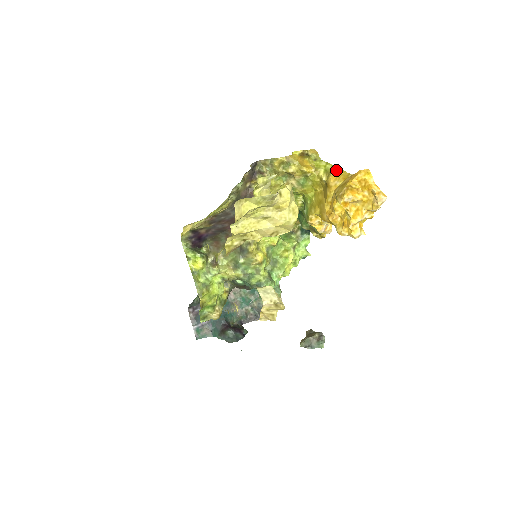
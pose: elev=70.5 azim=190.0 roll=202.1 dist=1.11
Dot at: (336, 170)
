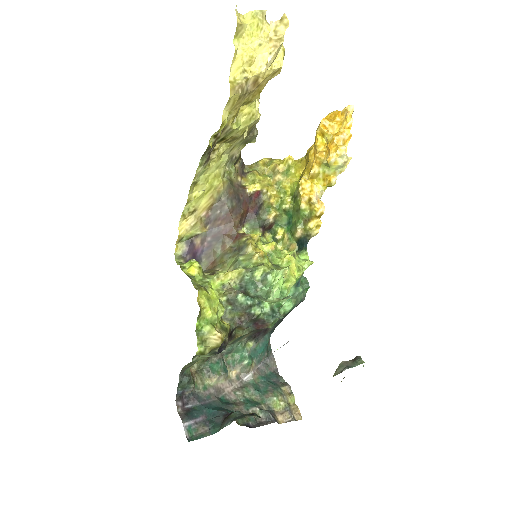
Dot at: occluded
